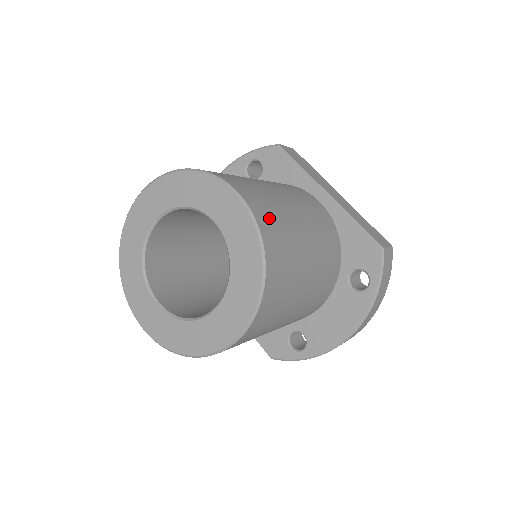
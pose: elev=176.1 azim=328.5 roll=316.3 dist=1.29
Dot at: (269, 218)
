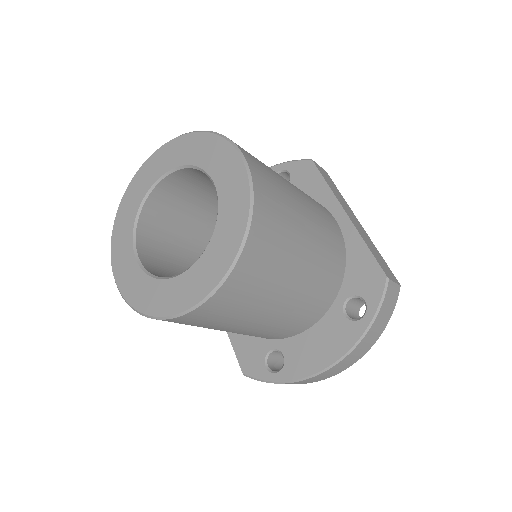
Dot at: (269, 193)
